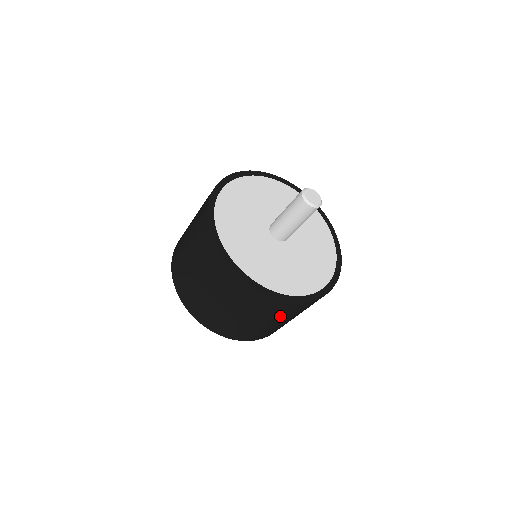
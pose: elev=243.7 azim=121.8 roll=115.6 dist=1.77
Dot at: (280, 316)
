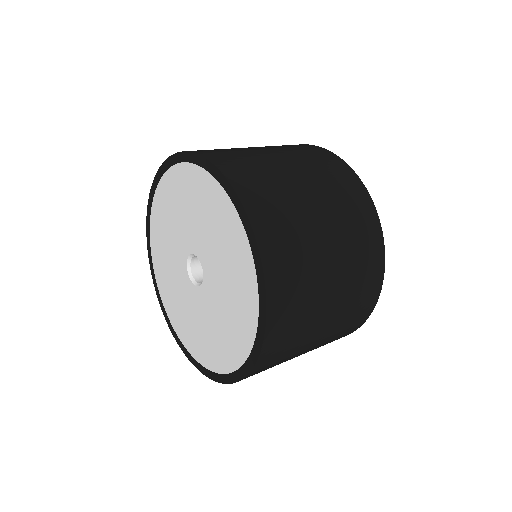
Dot at: (346, 231)
